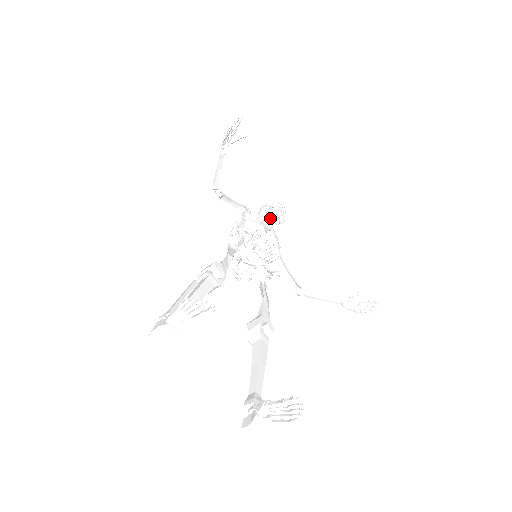
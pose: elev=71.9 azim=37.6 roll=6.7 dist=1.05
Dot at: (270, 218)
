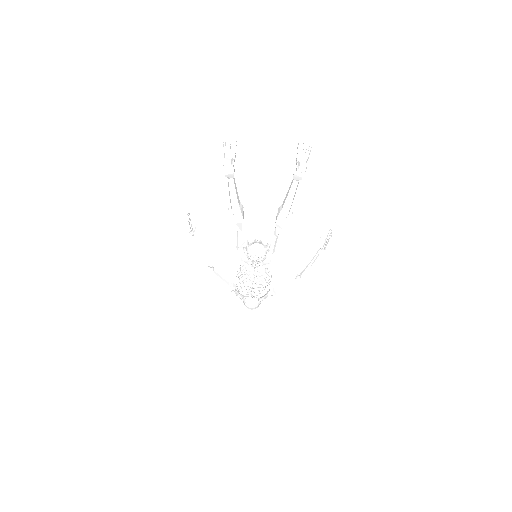
Dot at: occluded
